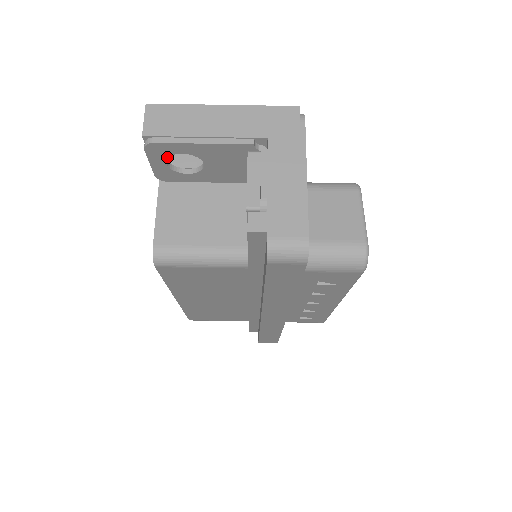
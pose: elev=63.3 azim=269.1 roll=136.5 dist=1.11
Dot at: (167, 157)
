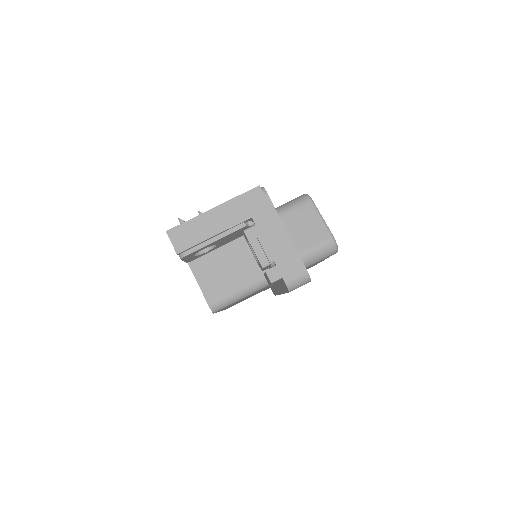
Dot at: (194, 254)
